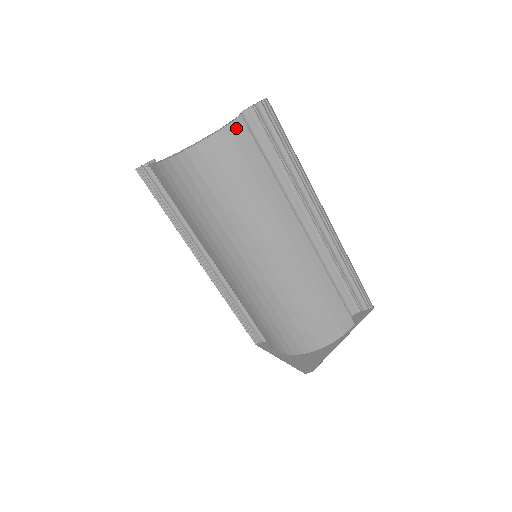
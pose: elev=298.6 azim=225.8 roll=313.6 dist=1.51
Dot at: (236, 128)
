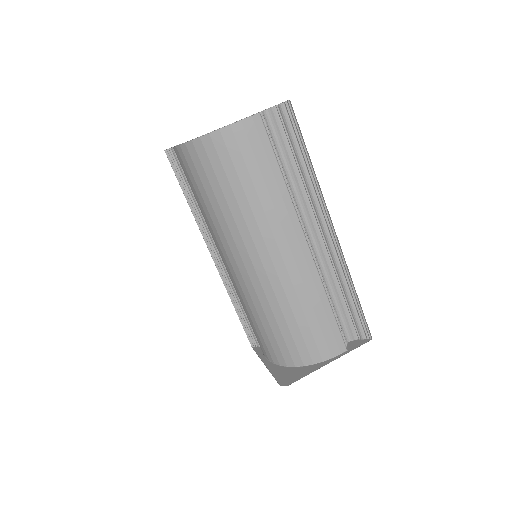
Dot at: (252, 124)
